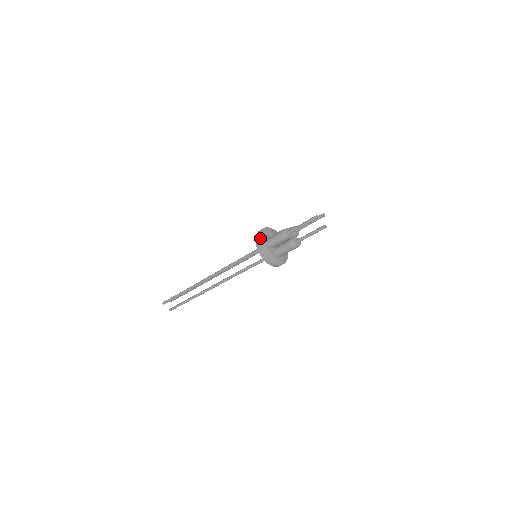
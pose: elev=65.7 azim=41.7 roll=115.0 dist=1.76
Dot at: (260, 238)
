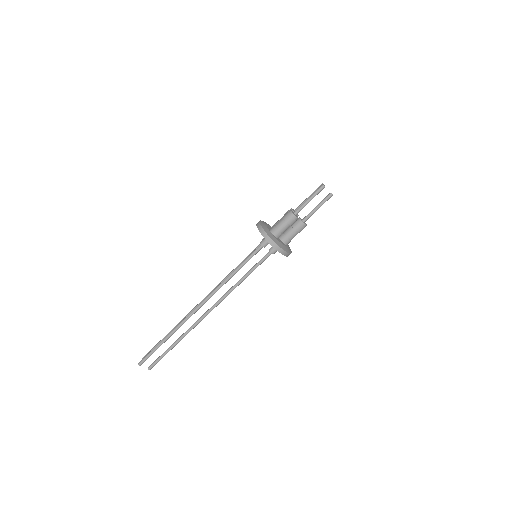
Dot at: (265, 231)
